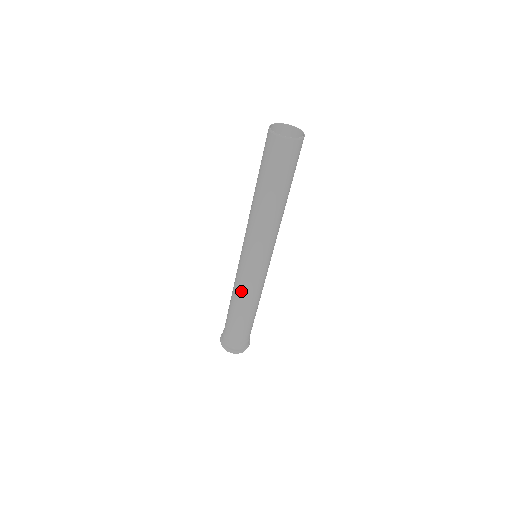
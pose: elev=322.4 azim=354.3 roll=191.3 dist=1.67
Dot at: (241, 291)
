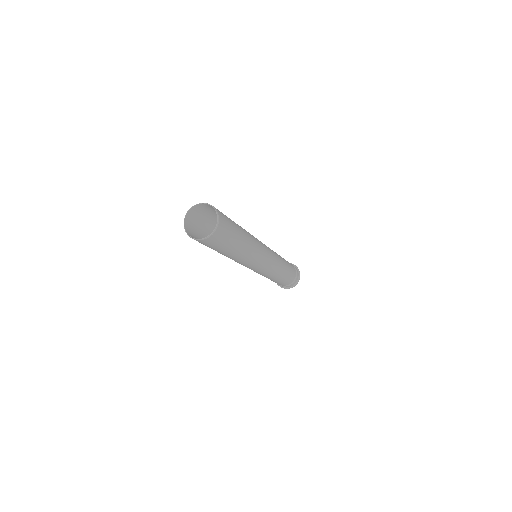
Dot at: (264, 276)
